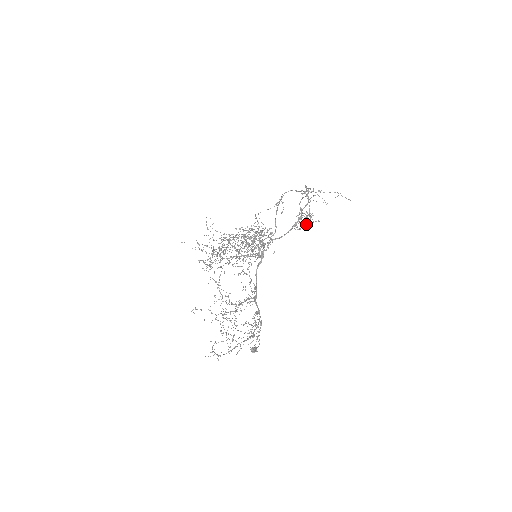
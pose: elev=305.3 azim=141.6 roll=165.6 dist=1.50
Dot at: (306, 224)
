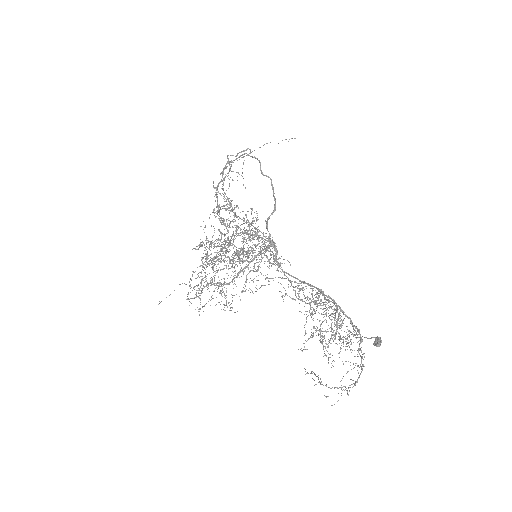
Dot at: (234, 213)
